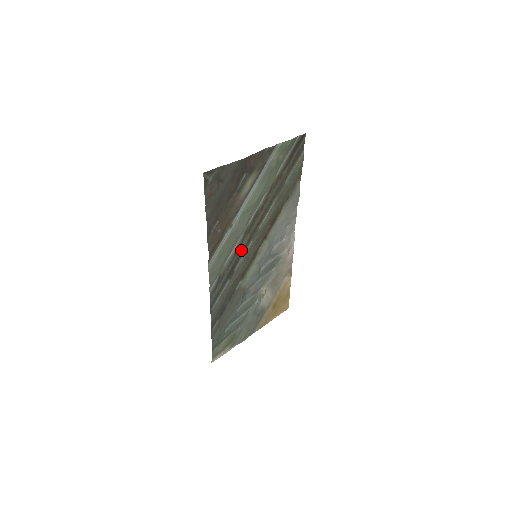
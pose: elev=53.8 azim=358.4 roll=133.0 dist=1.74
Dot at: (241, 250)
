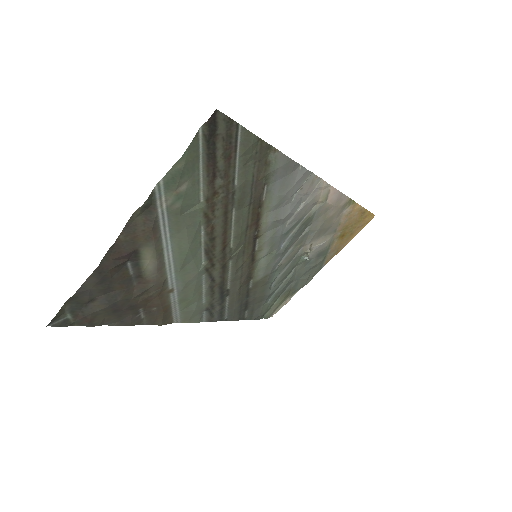
Dot at: (219, 278)
